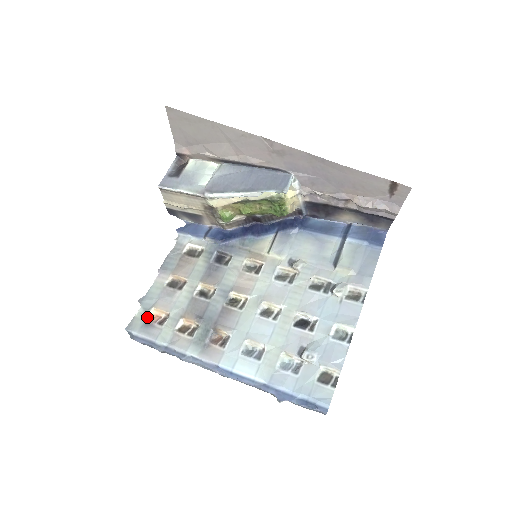
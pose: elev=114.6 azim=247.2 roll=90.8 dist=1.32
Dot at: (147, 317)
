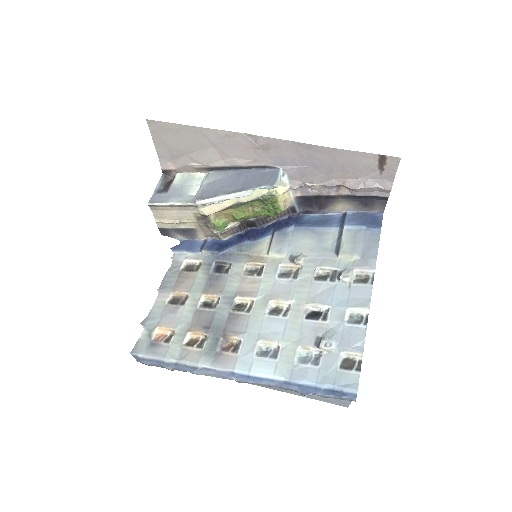
Dot at: (152, 337)
